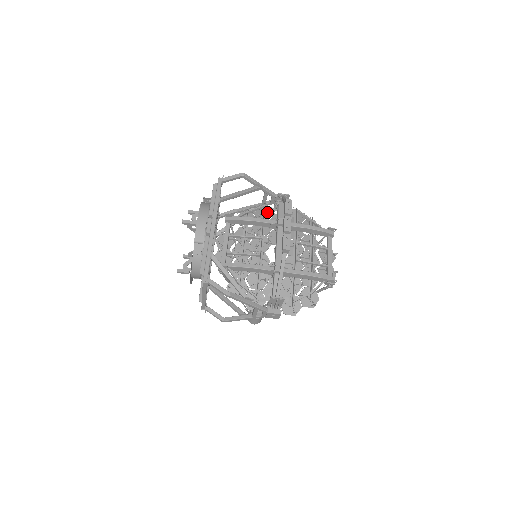
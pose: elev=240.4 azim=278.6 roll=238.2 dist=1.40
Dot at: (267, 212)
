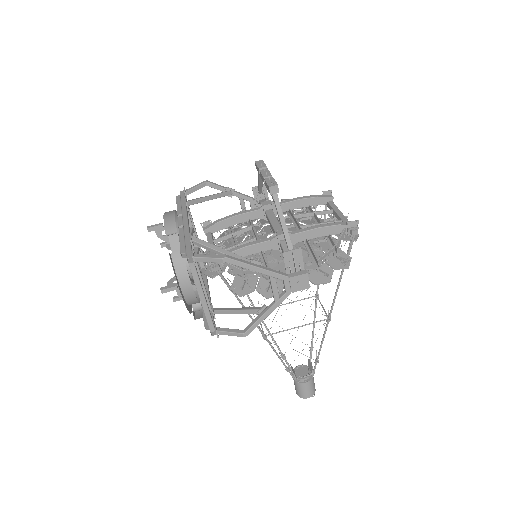
Dot at: occluded
